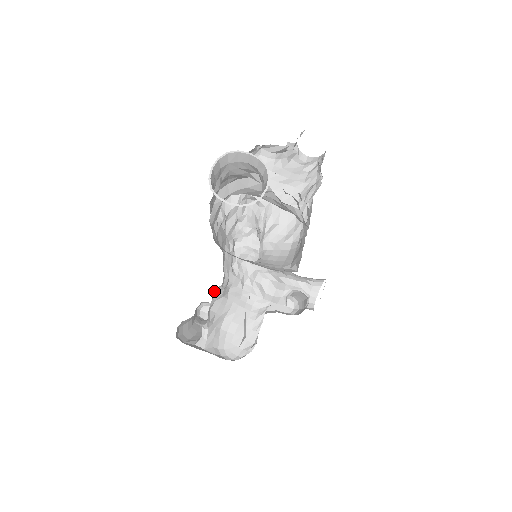
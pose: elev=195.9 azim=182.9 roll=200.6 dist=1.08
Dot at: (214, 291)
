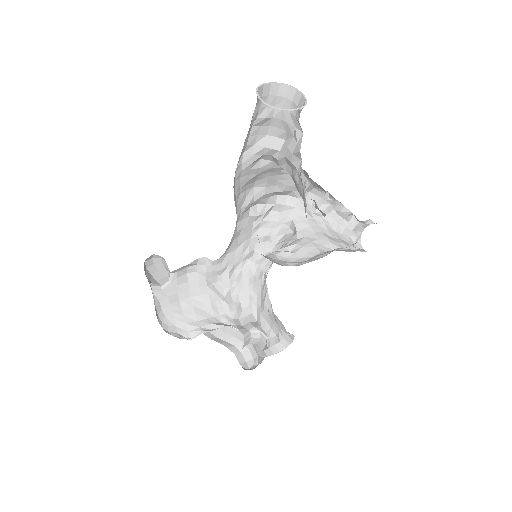
Dot at: (203, 258)
